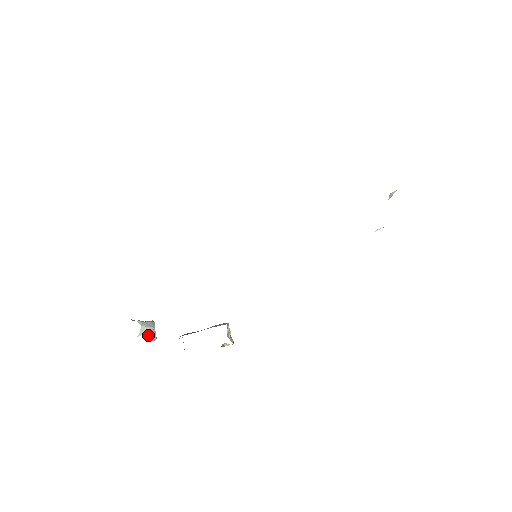
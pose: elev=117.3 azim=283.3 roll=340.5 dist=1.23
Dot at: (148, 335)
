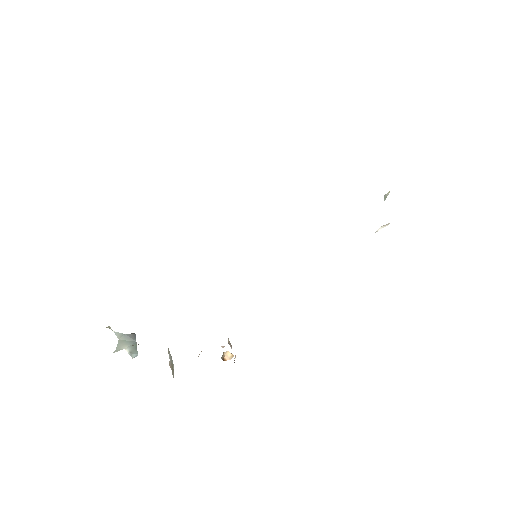
Dot at: (127, 350)
